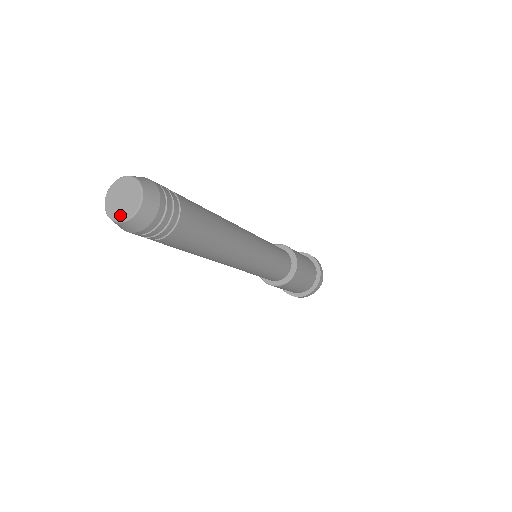
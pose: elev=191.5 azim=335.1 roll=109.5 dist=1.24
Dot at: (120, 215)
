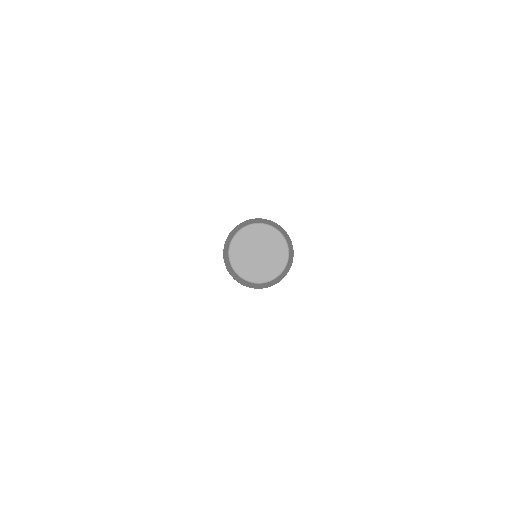
Dot at: (271, 270)
